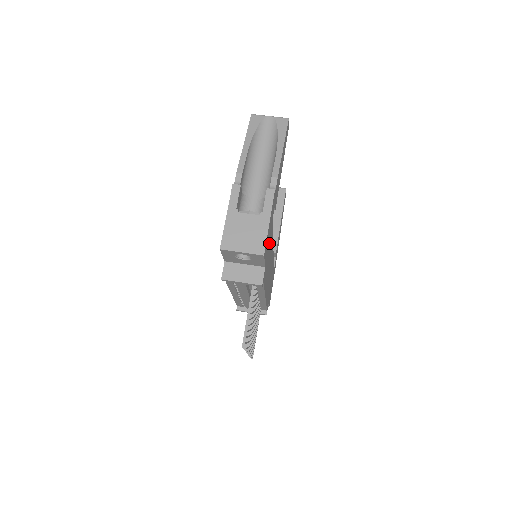
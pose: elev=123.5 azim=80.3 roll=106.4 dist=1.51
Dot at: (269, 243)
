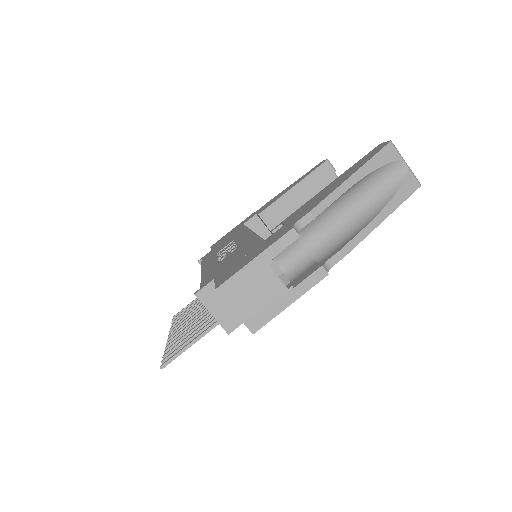
Dot at: occluded
